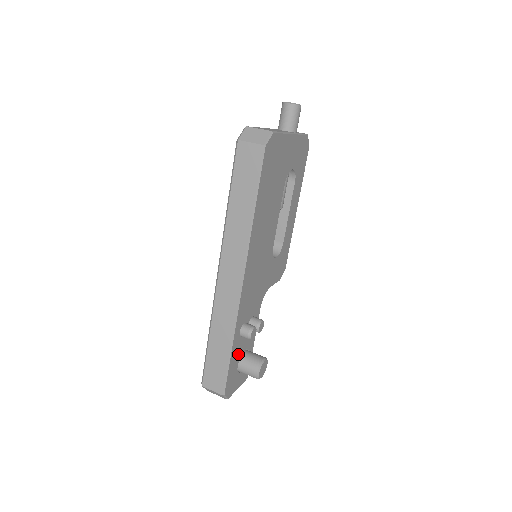
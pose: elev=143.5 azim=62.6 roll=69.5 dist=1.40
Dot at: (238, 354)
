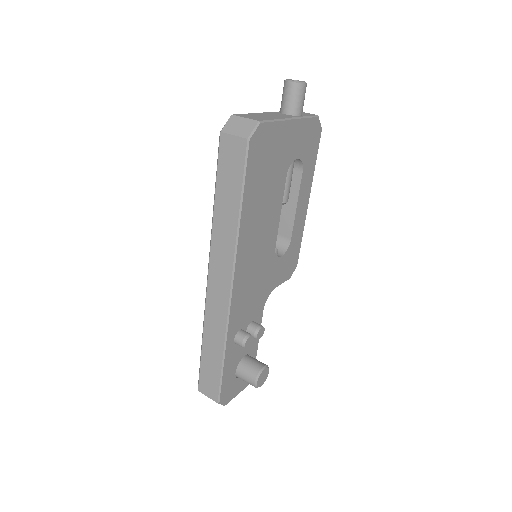
Dot at: (235, 361)
